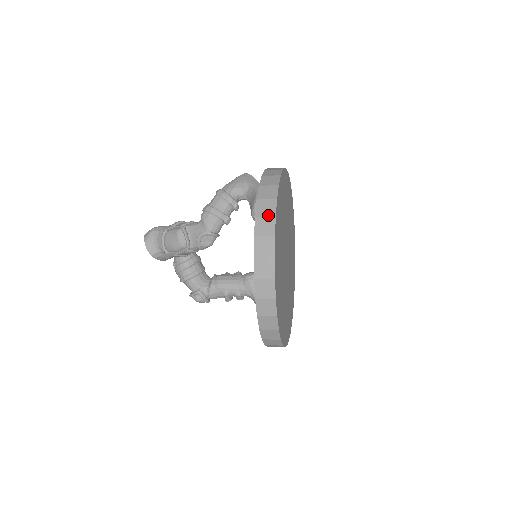
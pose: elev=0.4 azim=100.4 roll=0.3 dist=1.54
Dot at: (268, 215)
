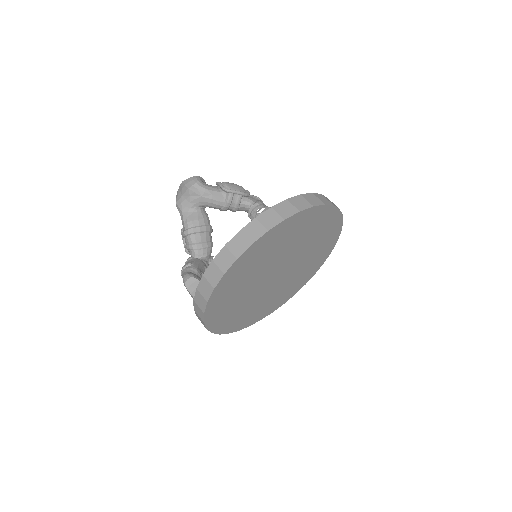
Dot at: occluded
